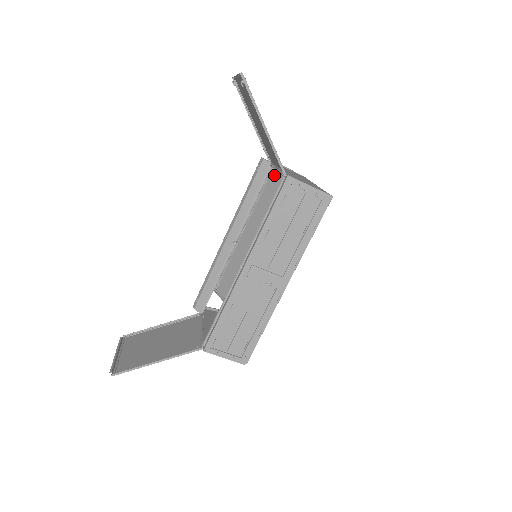
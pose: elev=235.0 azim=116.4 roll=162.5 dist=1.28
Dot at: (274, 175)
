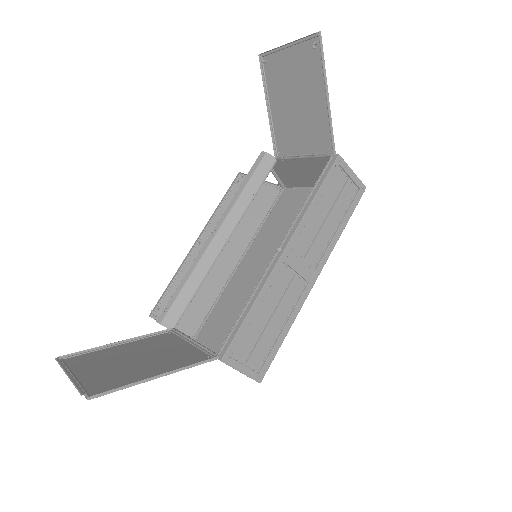
Dot at: occluded
